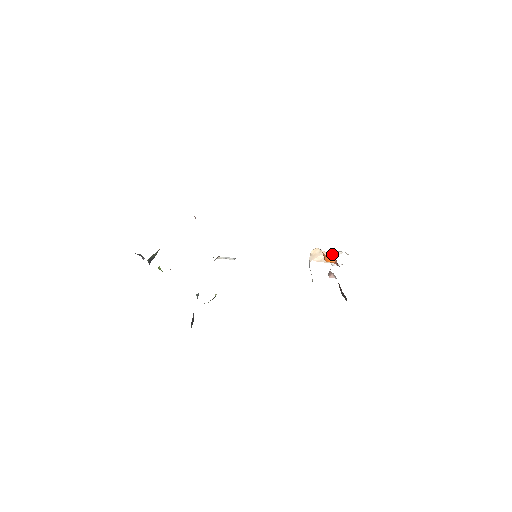
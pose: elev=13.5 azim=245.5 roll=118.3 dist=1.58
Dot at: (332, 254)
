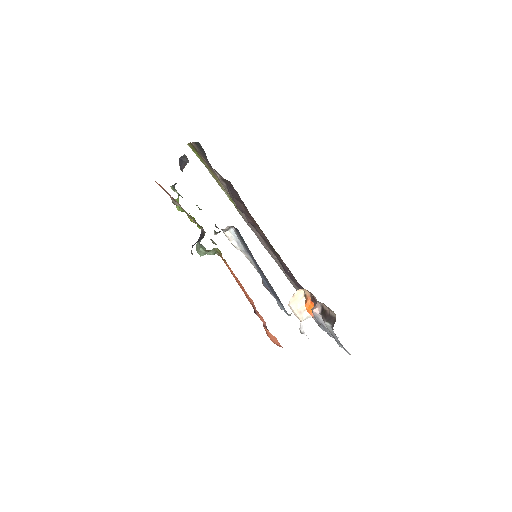
Dot at: occluded
